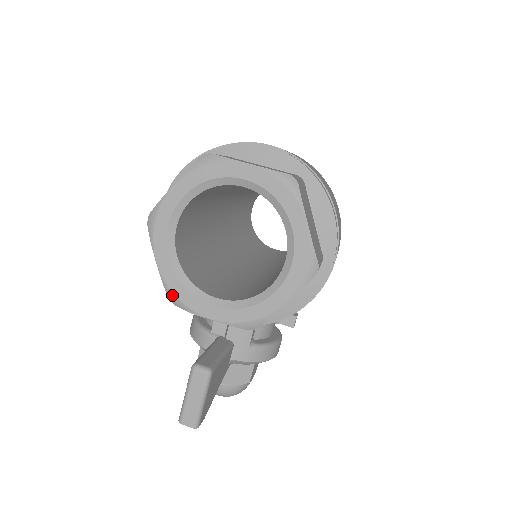
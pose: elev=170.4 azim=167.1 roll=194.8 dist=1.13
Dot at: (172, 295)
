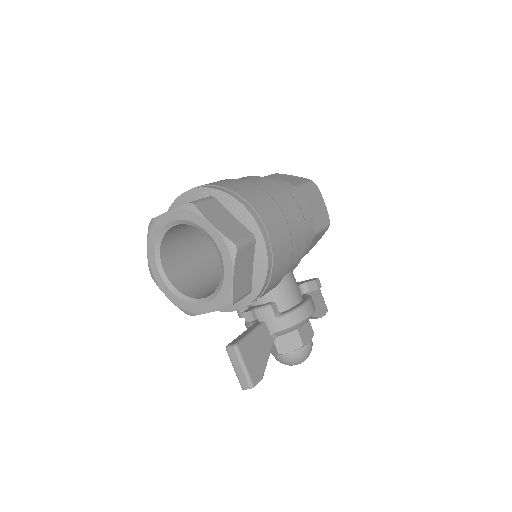
Dot at: (184, 311)
